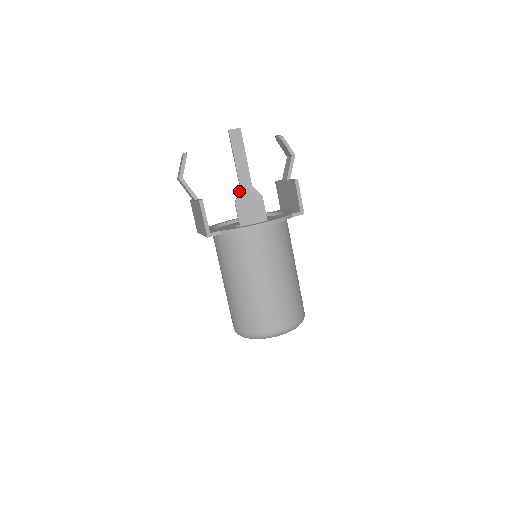
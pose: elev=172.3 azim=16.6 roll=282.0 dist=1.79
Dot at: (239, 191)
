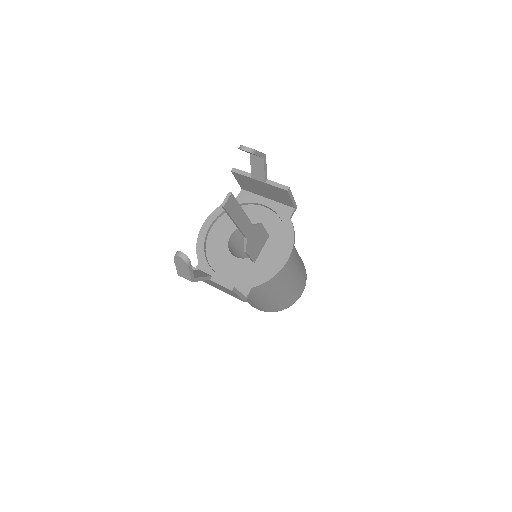
Dot at: (246, 241)
